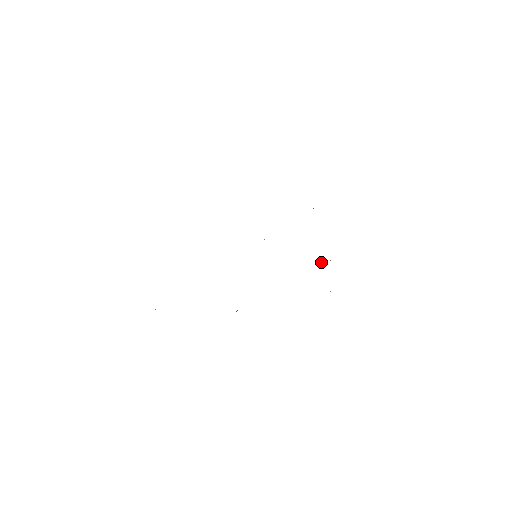
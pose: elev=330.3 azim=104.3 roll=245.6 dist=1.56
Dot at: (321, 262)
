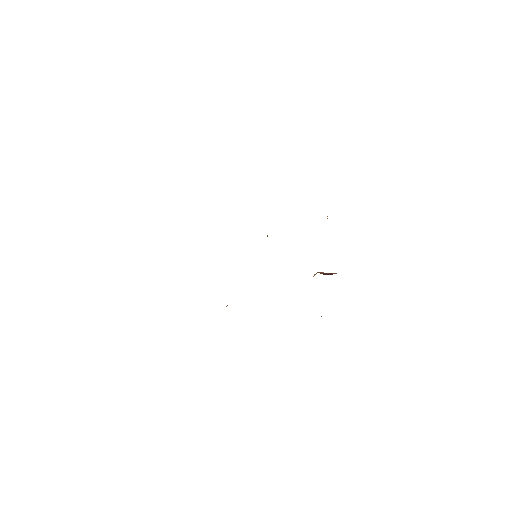
Dot at: (324, 273)
